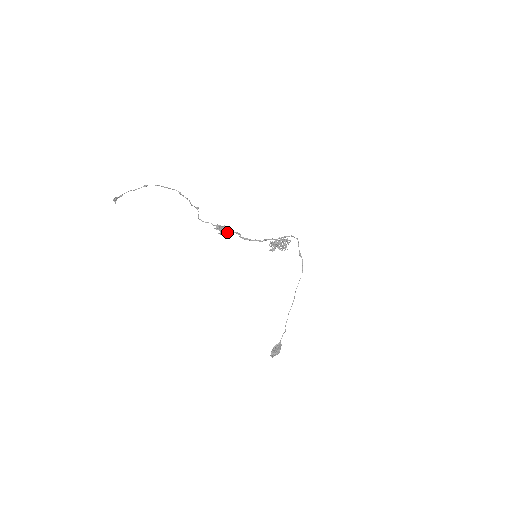
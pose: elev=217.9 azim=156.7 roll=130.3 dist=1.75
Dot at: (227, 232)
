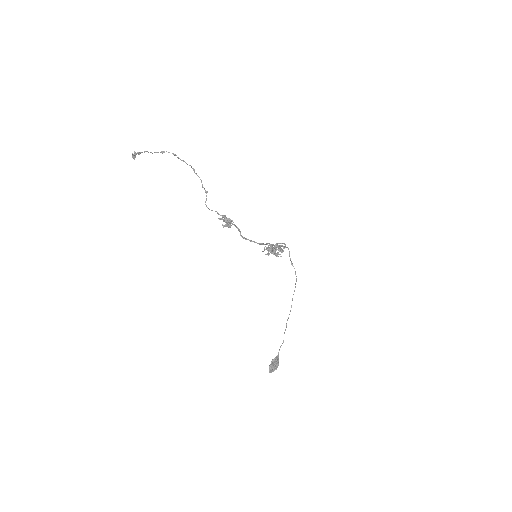
Dot at: occluded
